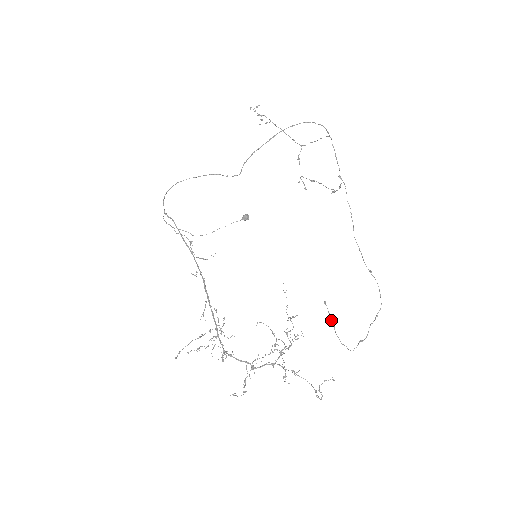
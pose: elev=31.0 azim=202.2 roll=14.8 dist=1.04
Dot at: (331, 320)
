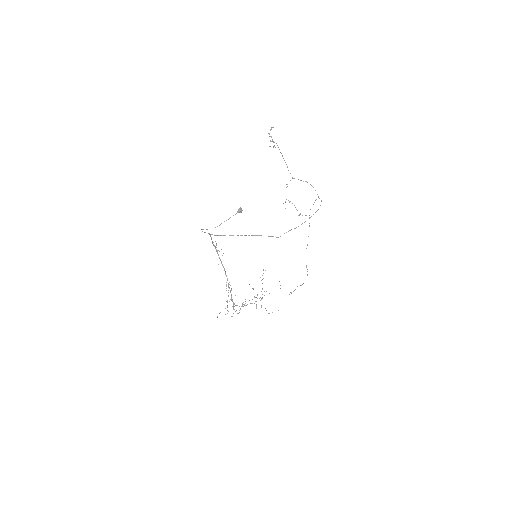
Dot at: occluded
